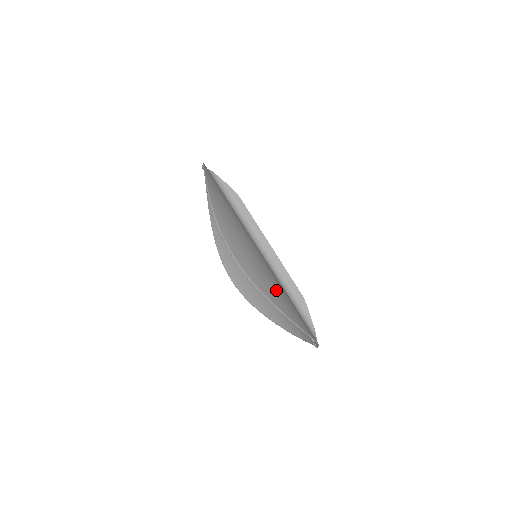
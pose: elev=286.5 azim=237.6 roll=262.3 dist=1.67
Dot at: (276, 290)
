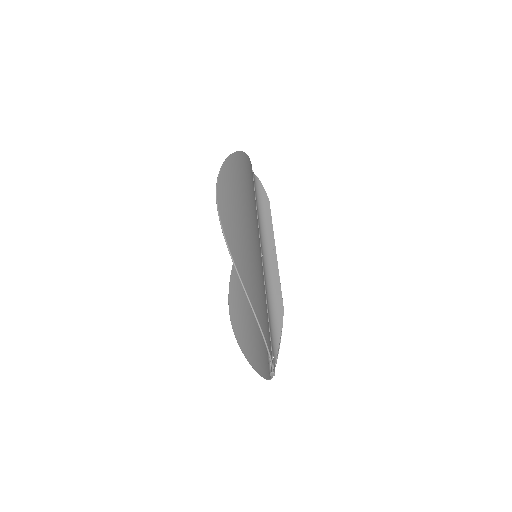
Dot at: (247, 257)
